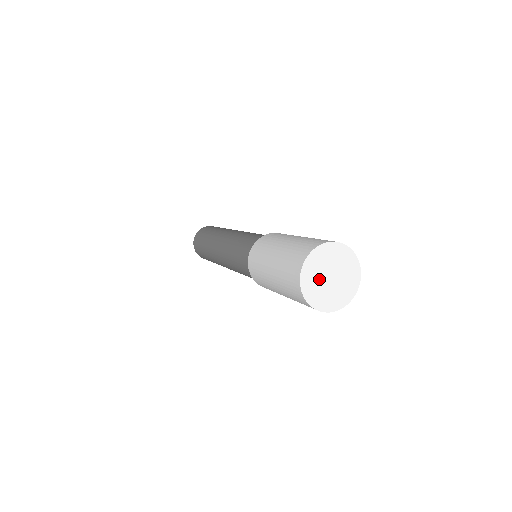
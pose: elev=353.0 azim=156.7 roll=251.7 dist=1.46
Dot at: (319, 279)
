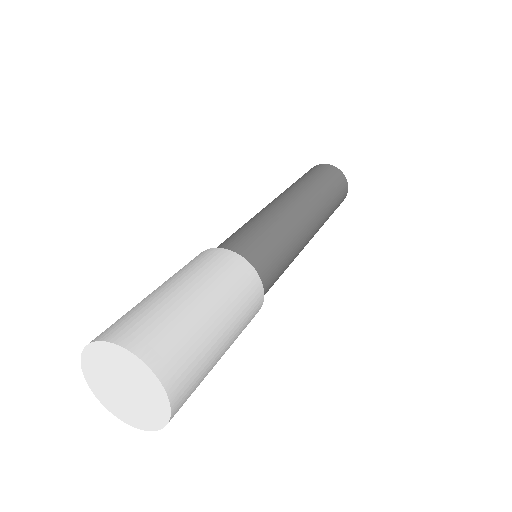
Dot at: (110, 371)
